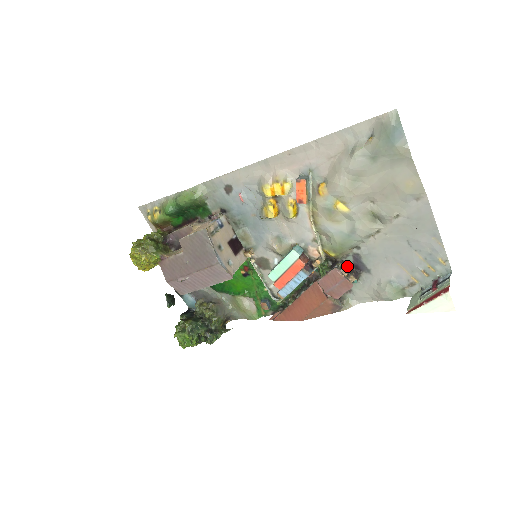
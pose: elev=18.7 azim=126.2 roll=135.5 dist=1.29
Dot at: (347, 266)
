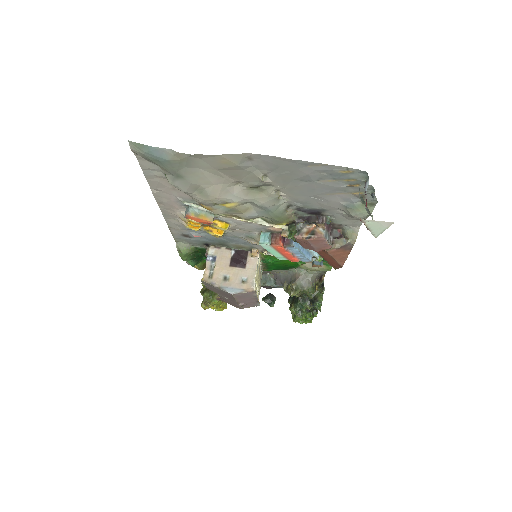
Dot at: (306, 219)
